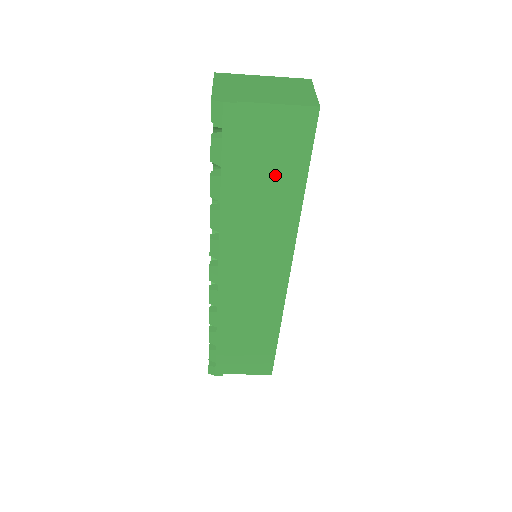
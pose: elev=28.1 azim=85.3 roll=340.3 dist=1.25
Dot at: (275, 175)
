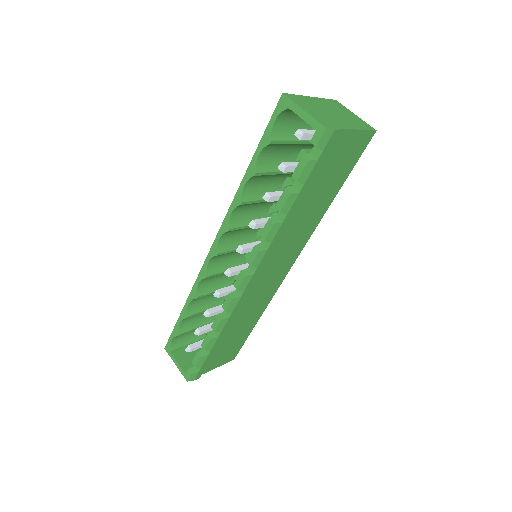
Dot at: (327, 186)
